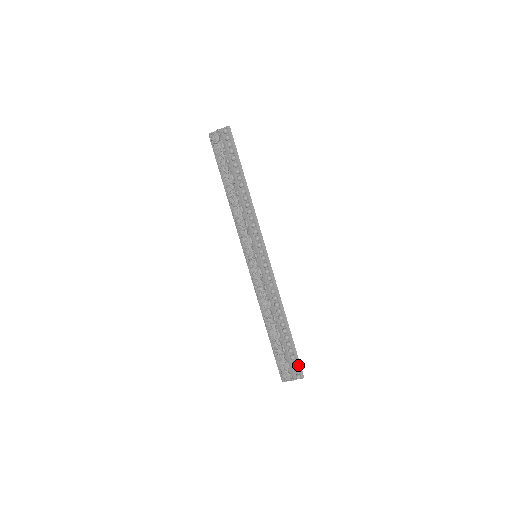
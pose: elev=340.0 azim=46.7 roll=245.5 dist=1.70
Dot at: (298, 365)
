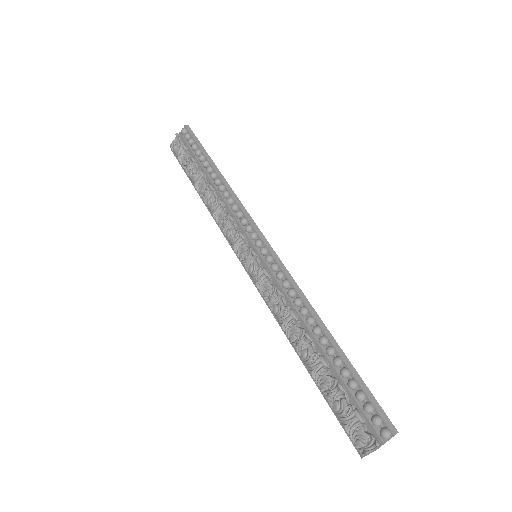
Dot at: (376, 408)
